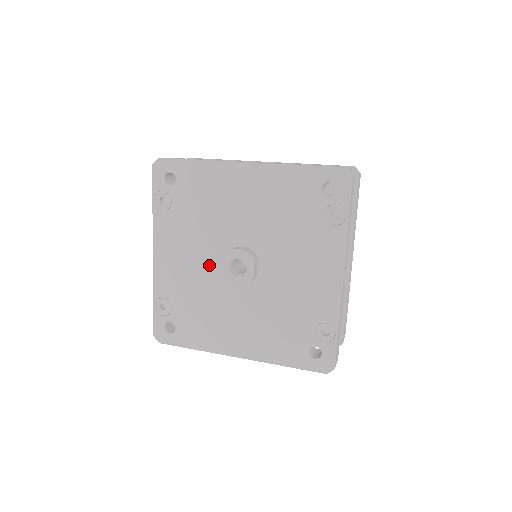
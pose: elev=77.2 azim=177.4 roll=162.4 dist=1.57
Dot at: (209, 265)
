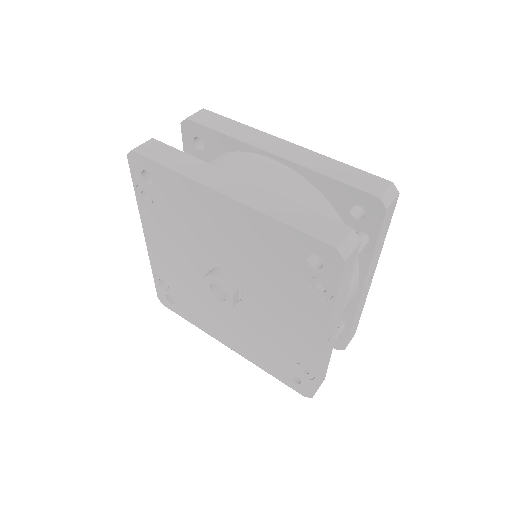
Dot at: (196, 270)
